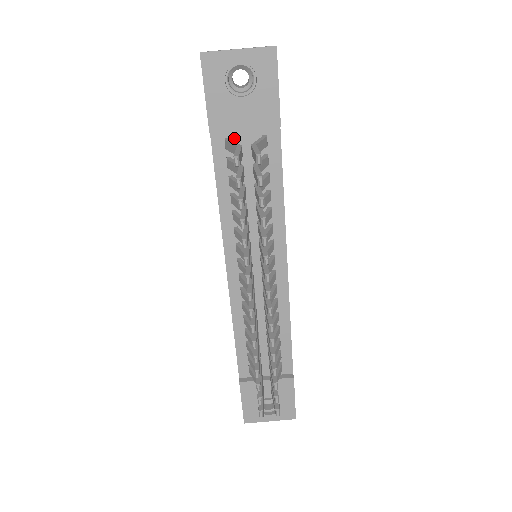
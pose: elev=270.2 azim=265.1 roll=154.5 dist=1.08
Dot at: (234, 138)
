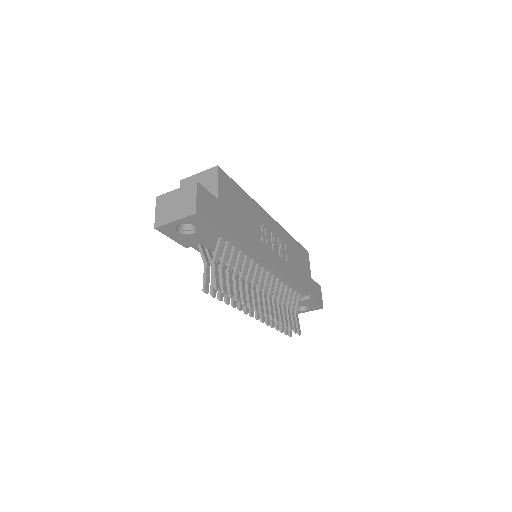
Dot at: occluded
